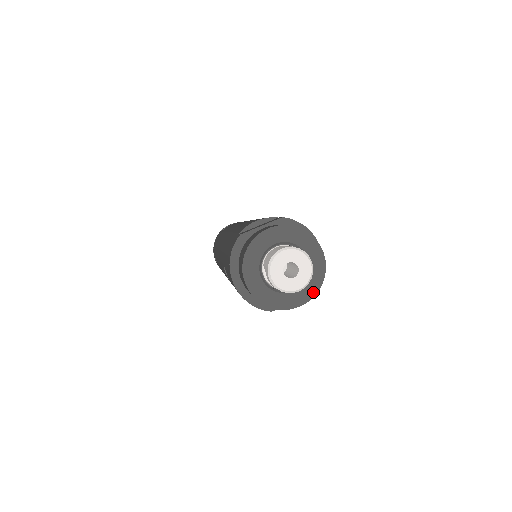
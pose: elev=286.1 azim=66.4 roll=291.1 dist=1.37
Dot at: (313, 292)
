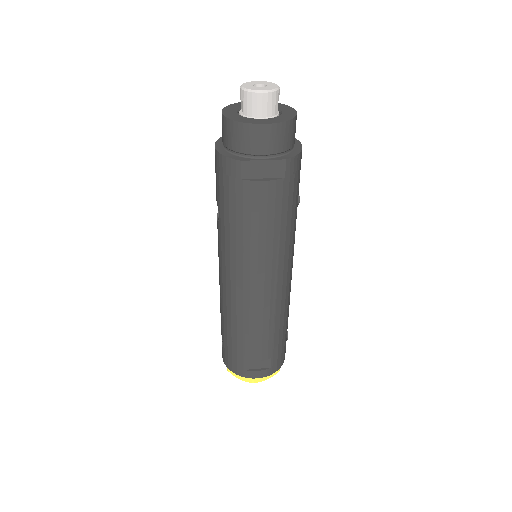
Dot at: (280, 121)
